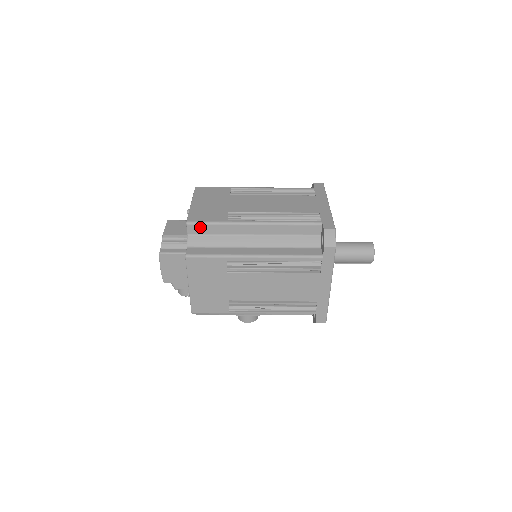
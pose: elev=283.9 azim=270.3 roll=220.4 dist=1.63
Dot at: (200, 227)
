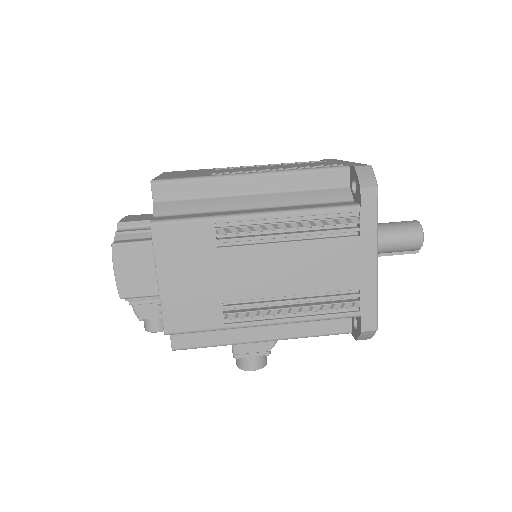
Dot at: (171, 187)
